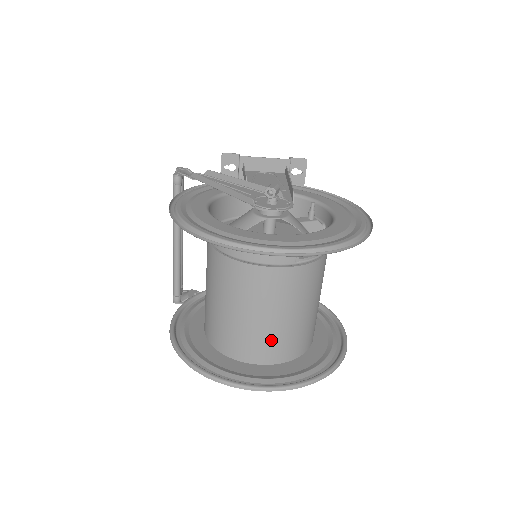
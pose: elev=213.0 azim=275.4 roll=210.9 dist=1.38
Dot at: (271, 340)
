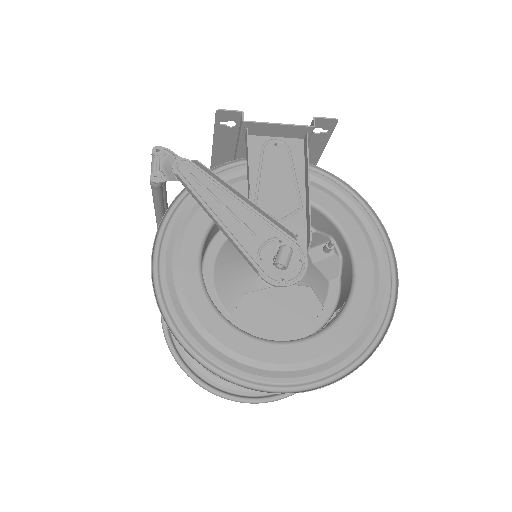
Dot at: occluded
